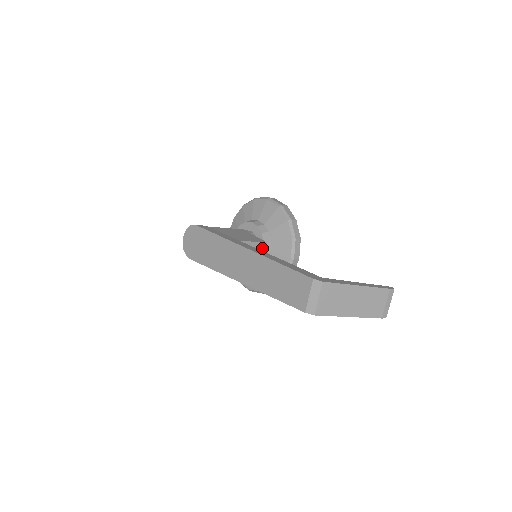
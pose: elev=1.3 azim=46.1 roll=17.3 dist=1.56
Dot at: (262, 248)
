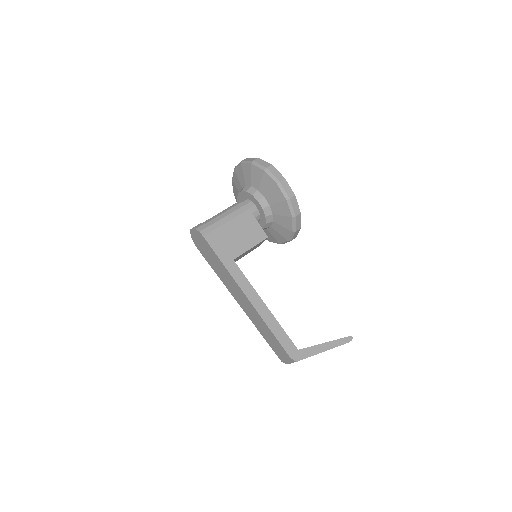
Dot at: (263, 241)
